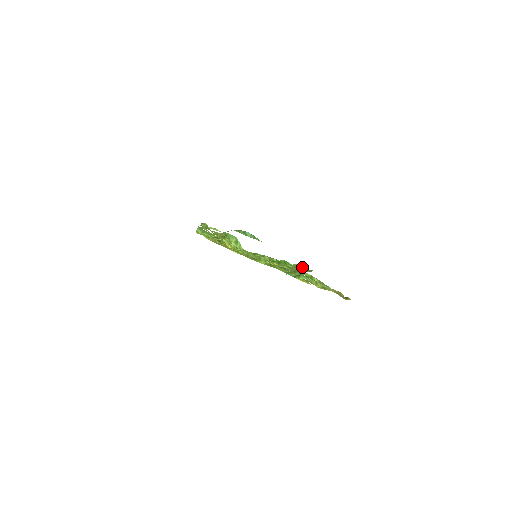
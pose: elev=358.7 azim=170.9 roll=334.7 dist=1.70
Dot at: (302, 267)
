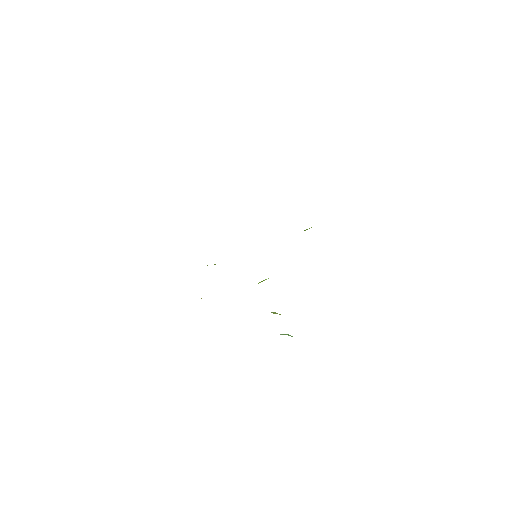
Dot at: occluded
